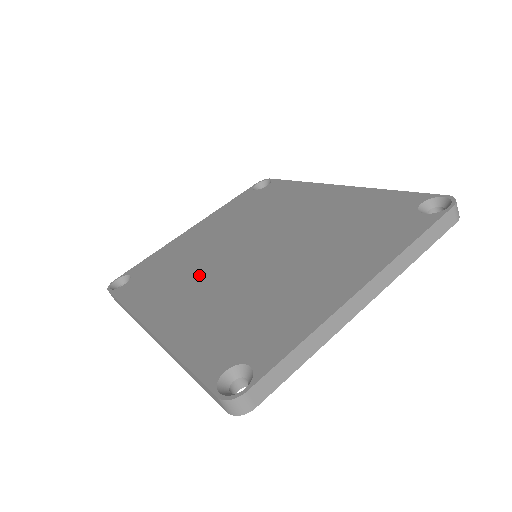
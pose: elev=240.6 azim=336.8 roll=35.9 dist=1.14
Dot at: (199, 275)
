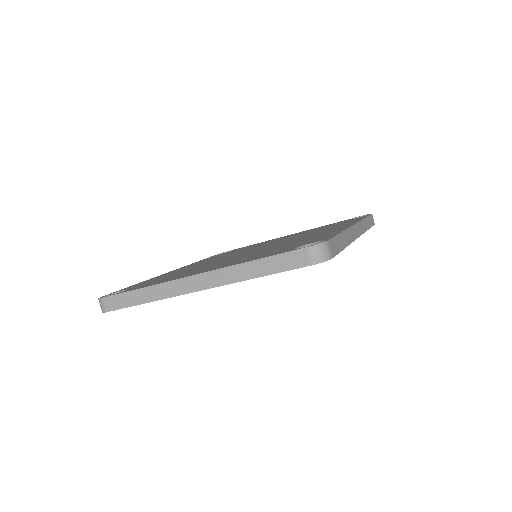
Dot at: occluded
